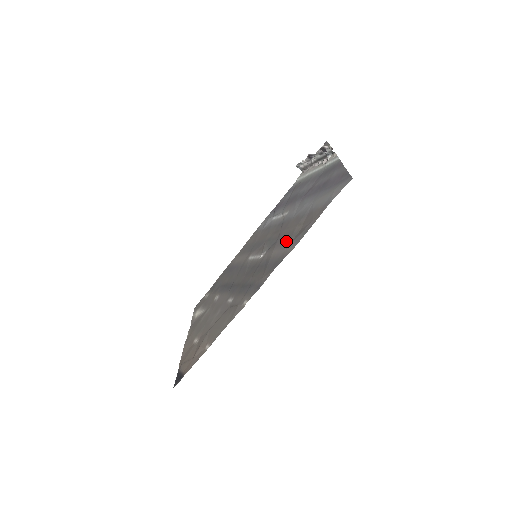
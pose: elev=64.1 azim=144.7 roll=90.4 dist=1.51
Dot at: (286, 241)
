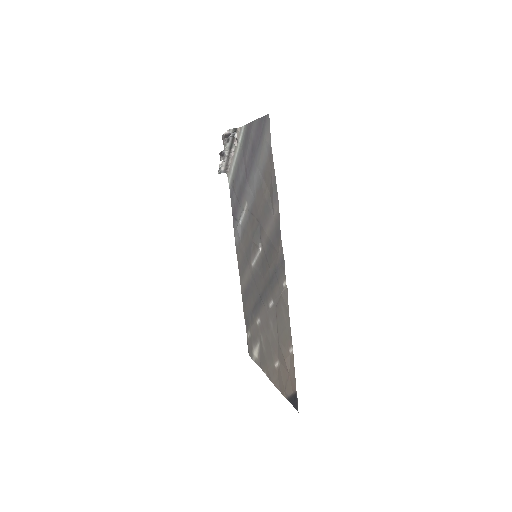
Dot at: (267, 213)
